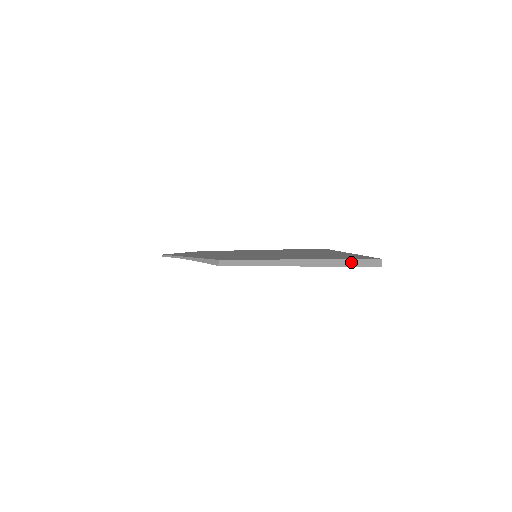
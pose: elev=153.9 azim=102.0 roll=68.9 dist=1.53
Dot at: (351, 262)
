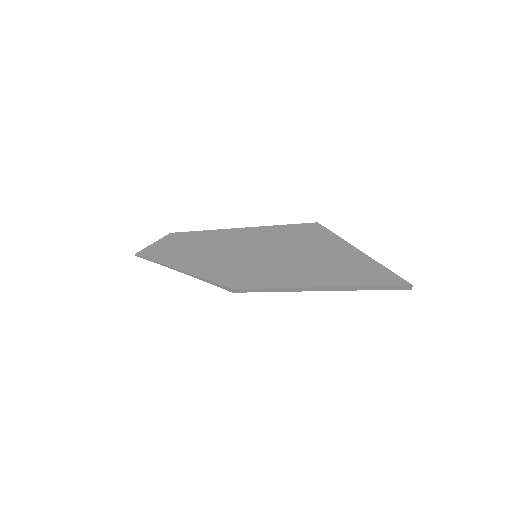
Dot at: (381, 288)
